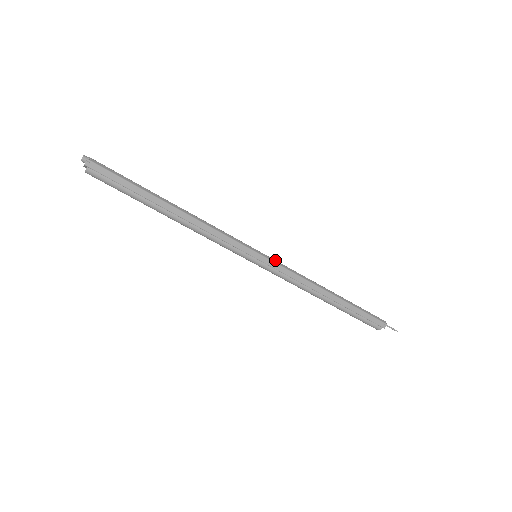
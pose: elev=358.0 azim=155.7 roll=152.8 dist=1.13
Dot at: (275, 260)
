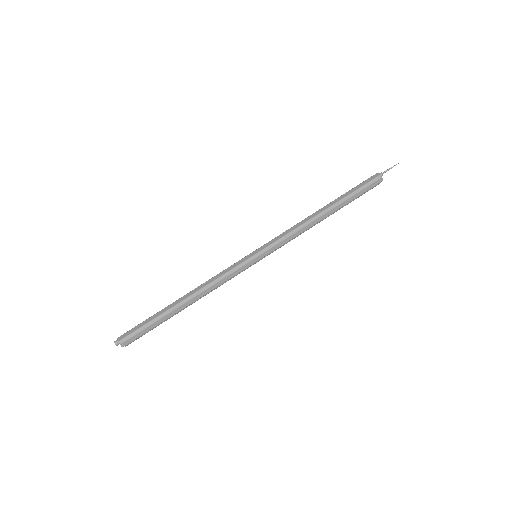
Dot at: (270, 245)
